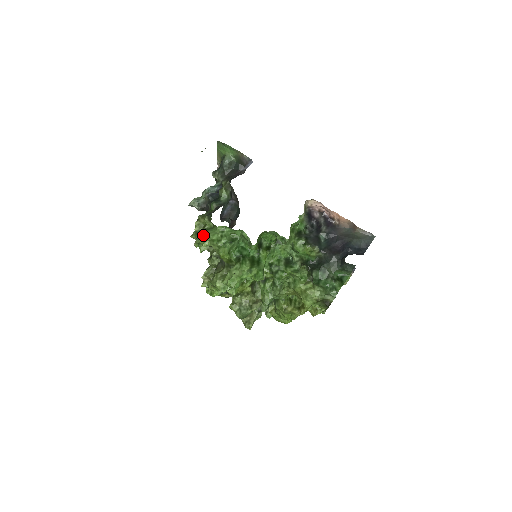
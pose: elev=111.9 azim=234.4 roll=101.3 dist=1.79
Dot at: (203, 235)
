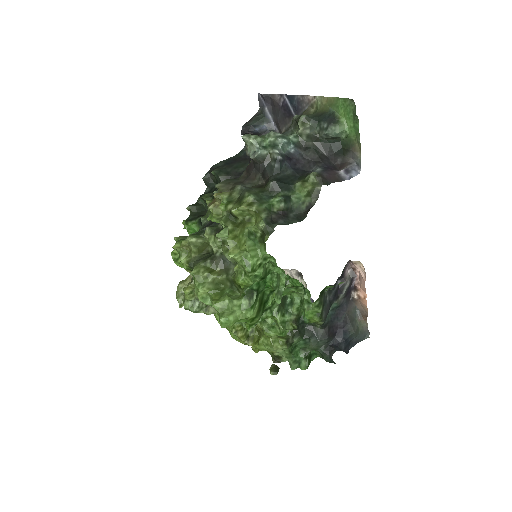
Dot at: (238, 234)
